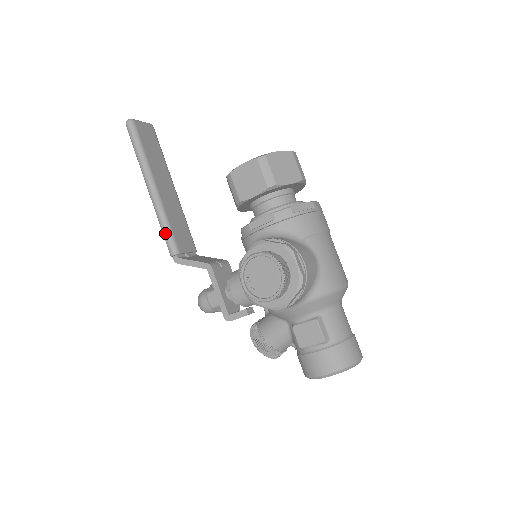
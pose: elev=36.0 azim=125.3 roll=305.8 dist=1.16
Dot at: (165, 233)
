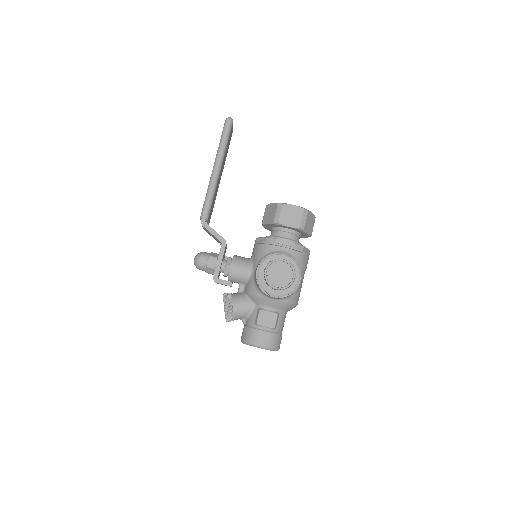
Dot at: (208, 202)
